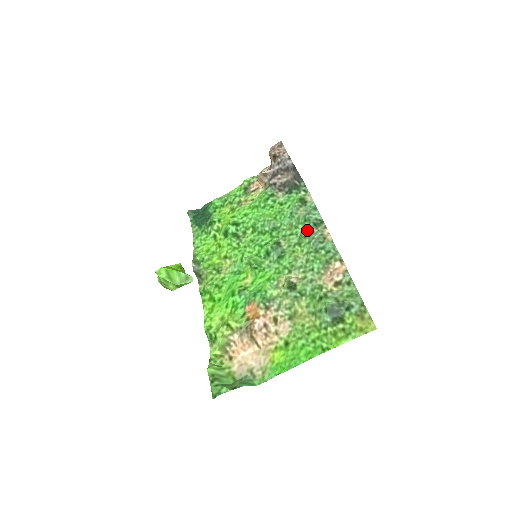
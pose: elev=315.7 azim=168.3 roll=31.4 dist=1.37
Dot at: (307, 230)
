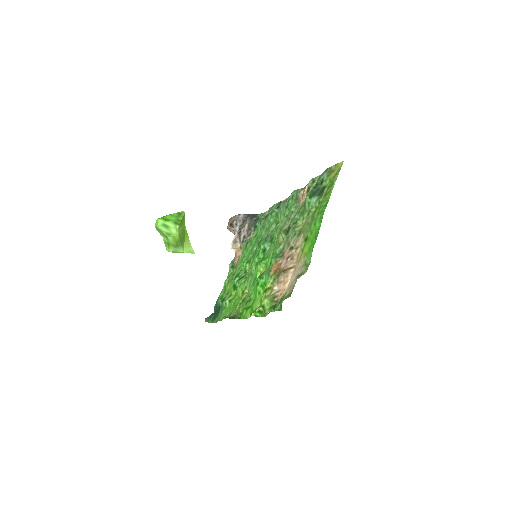
Dot at: (276, 214)
